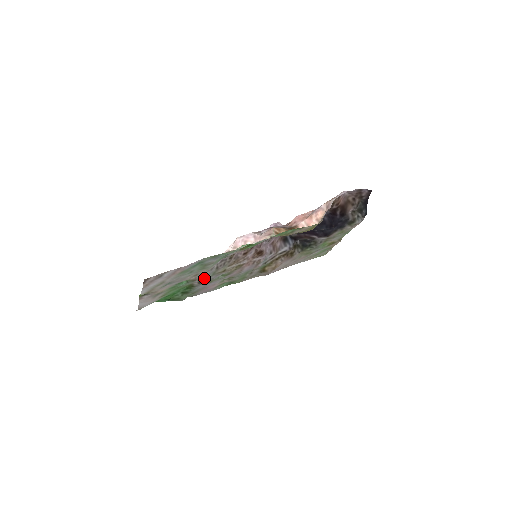
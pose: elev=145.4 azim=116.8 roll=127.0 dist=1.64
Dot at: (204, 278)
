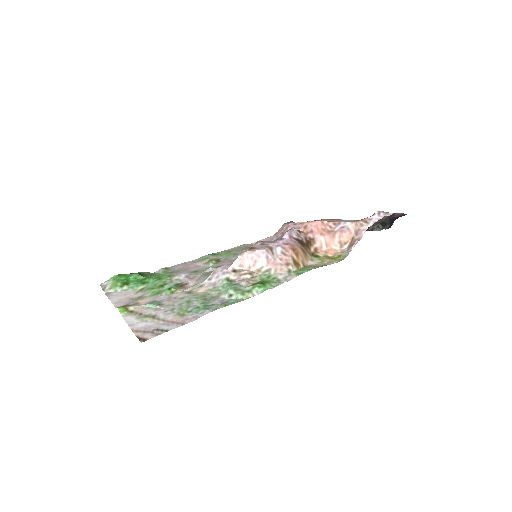
Dot at: (194, 280)
